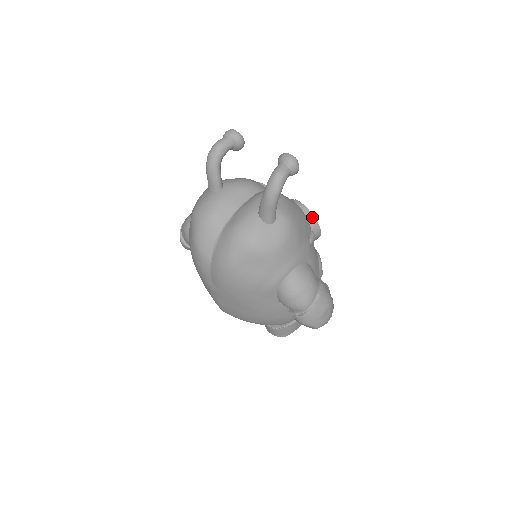
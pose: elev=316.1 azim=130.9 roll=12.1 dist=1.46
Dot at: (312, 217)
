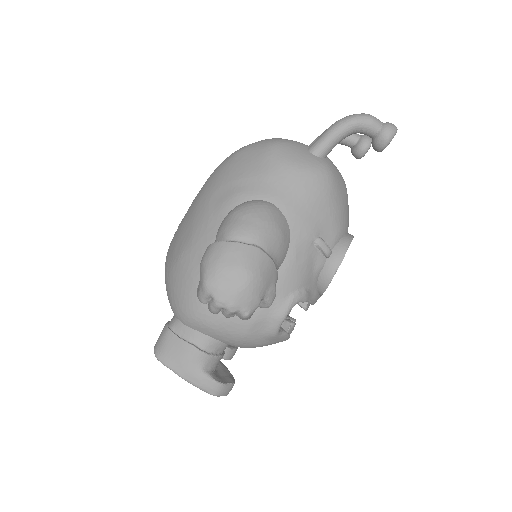
Dot at: (348, 242)
